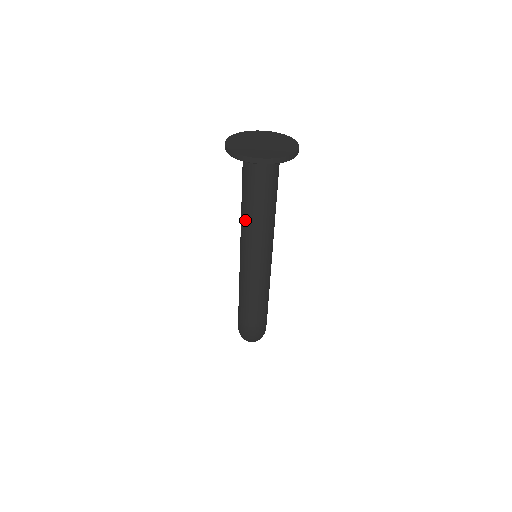
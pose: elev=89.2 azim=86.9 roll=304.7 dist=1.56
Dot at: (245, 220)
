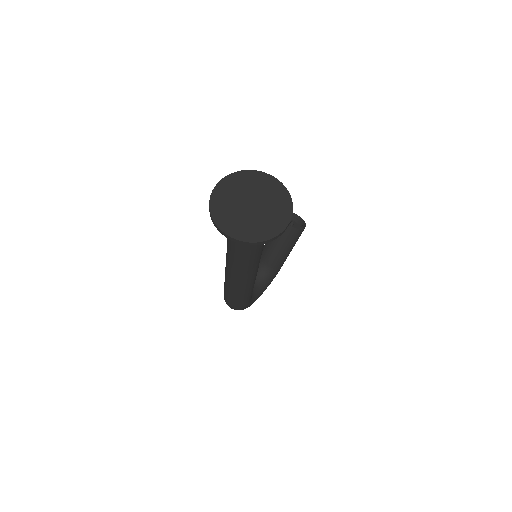
Dot at: (227, 246)
